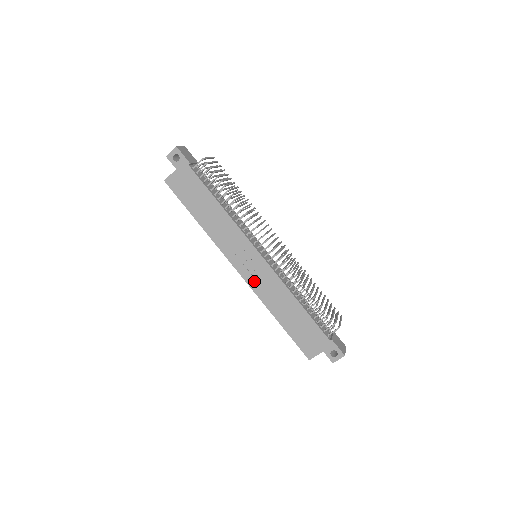
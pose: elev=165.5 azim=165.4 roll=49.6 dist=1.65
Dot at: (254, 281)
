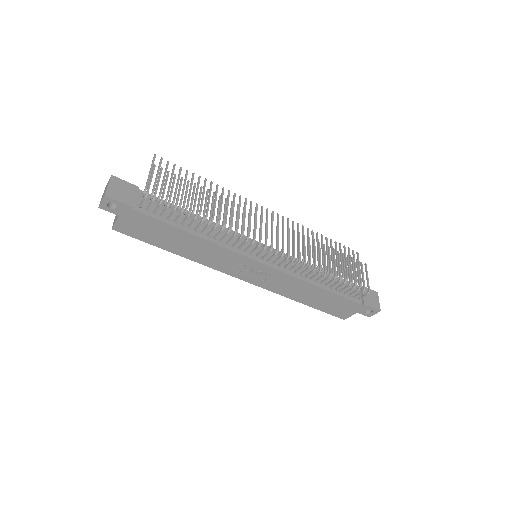
Dot at: (264, 283)
